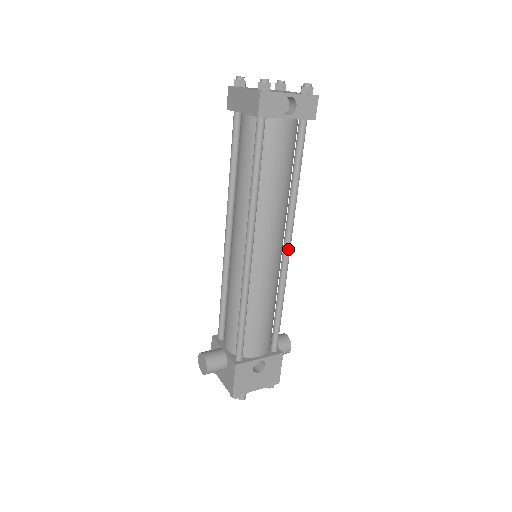
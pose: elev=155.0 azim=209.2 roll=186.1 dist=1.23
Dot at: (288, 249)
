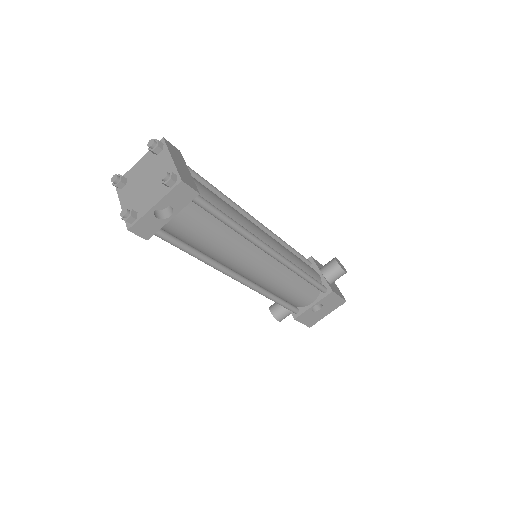
Dot at: (273, 255)
